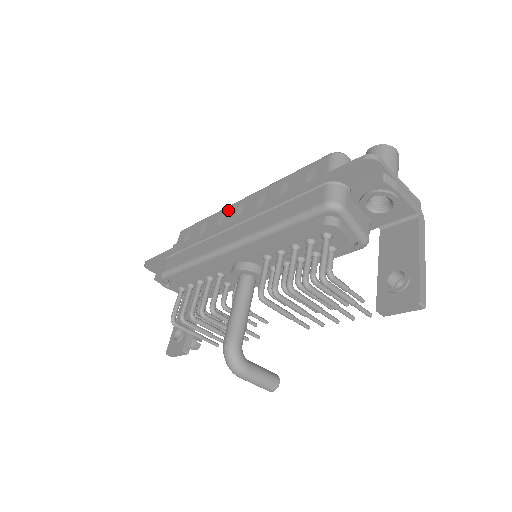
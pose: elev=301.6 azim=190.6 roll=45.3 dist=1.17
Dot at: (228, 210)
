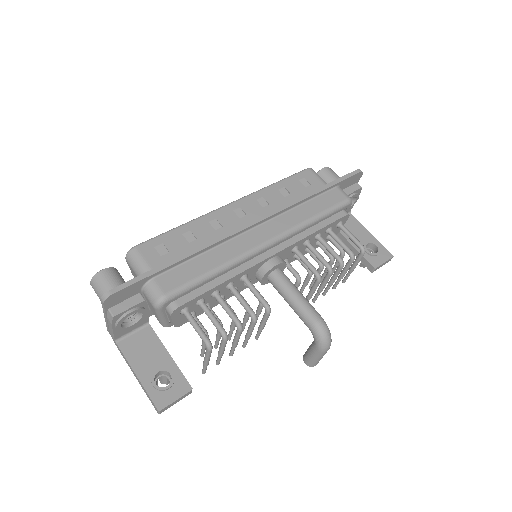
Dot at: (218, 215)
